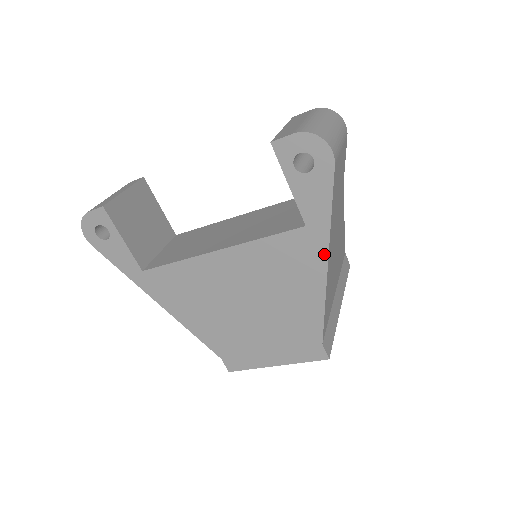
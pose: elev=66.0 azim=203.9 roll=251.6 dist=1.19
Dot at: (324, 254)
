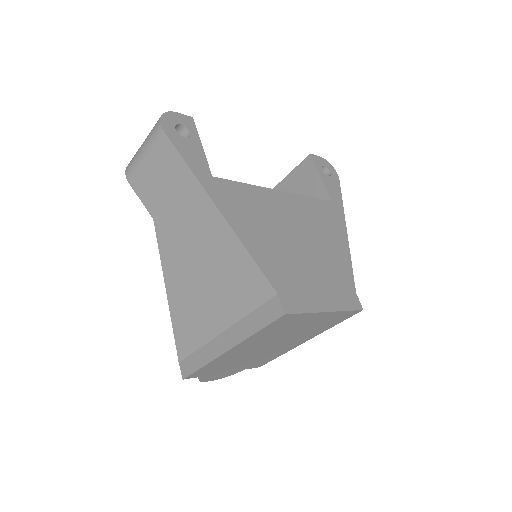
Dot at: (343, 222)
